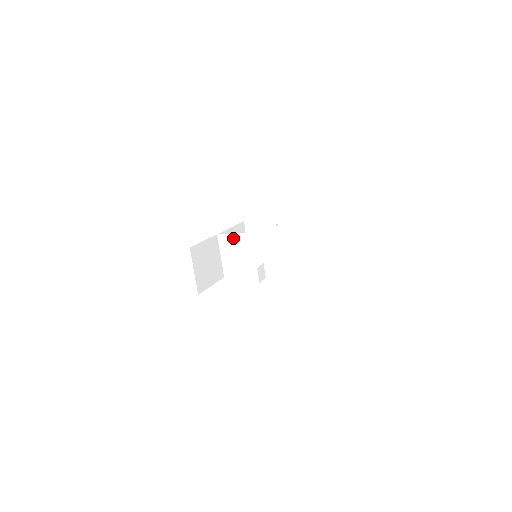
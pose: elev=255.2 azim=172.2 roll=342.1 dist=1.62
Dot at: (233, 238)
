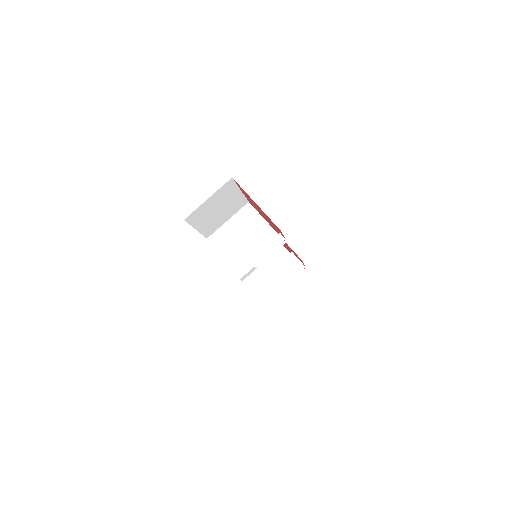
Dot at: (258, 220)
